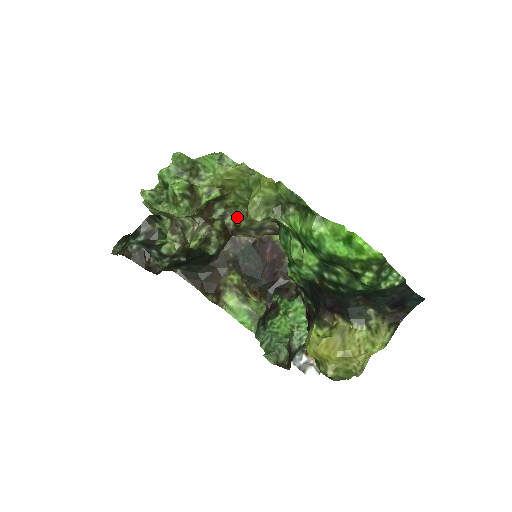
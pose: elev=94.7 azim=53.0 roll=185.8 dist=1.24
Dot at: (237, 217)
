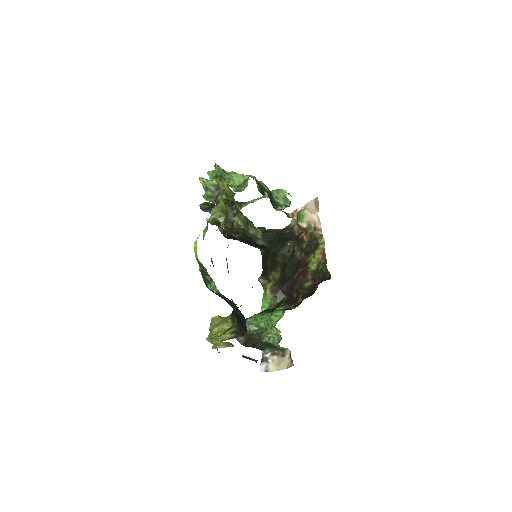
Dot at: (241, 220)
